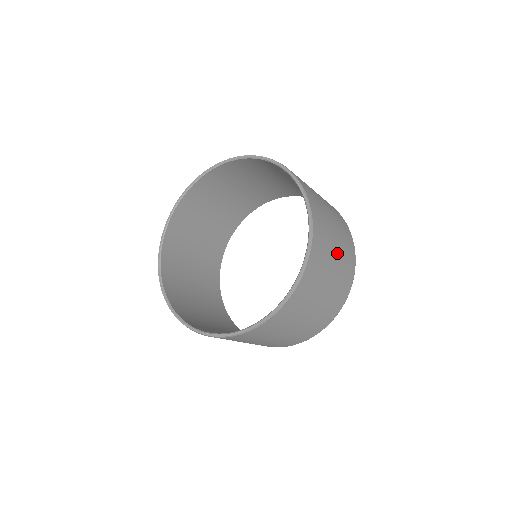
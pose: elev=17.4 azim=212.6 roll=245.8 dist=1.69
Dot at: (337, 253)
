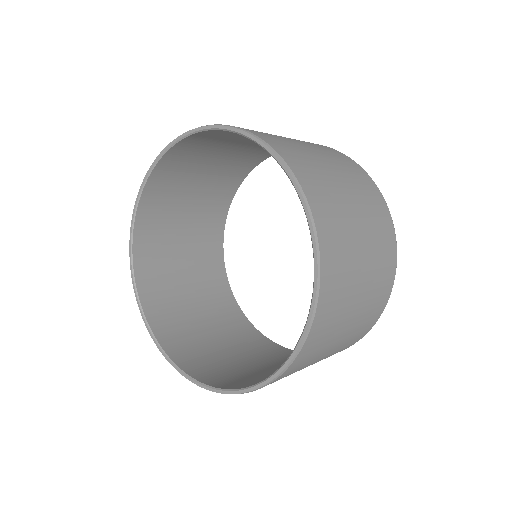
Dot at: (352, 322)
